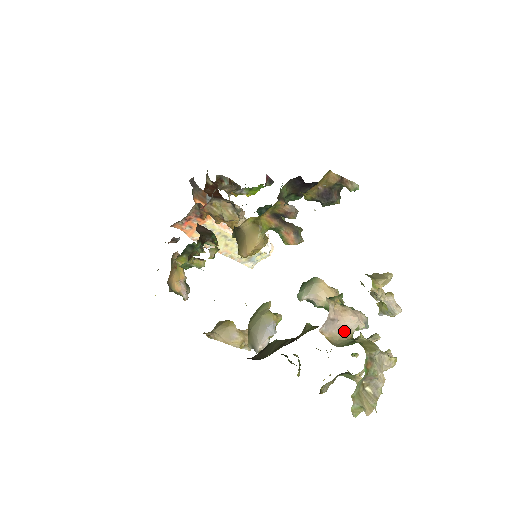
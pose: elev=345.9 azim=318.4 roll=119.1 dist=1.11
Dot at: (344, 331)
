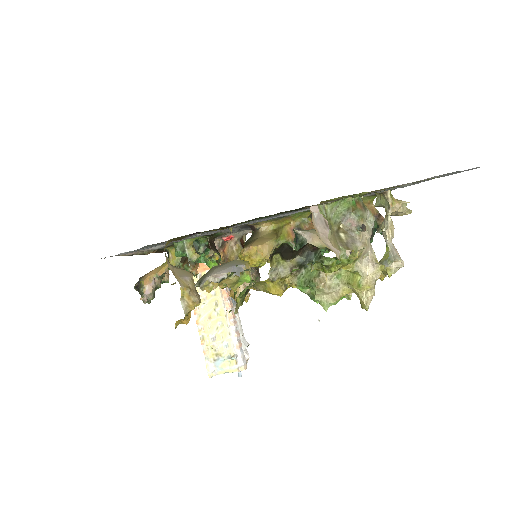
Dot at: (330, 247)
